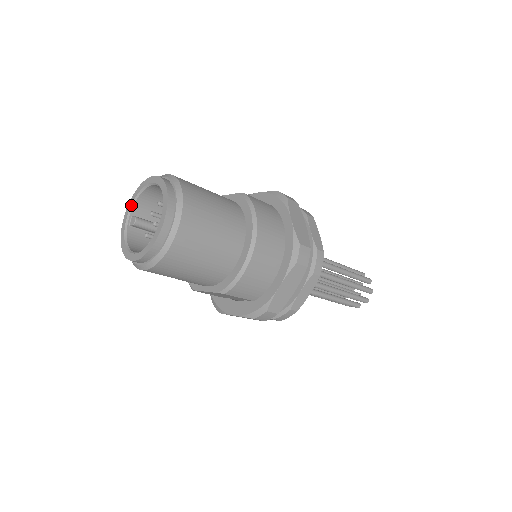
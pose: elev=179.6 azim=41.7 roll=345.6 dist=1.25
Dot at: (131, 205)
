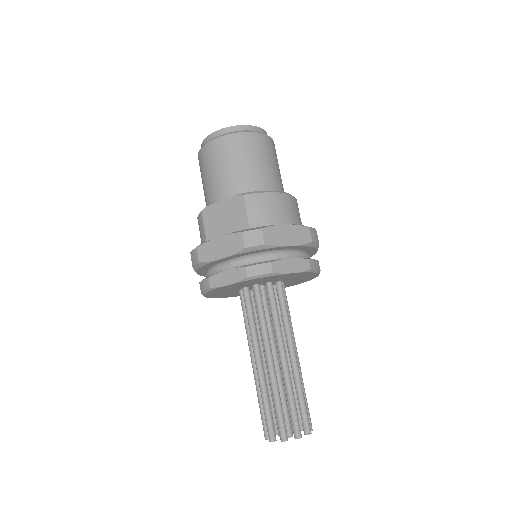
Dot at: occluded
